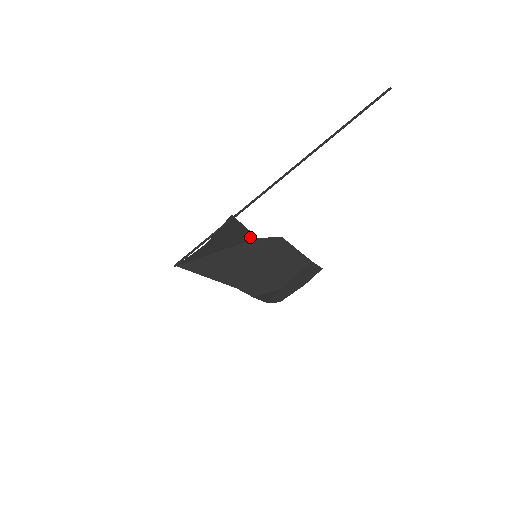
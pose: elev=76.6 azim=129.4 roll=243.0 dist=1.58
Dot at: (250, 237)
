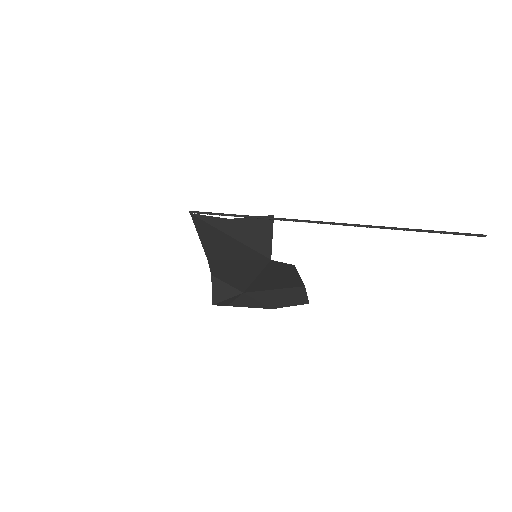
Dot at: (266, 252)
